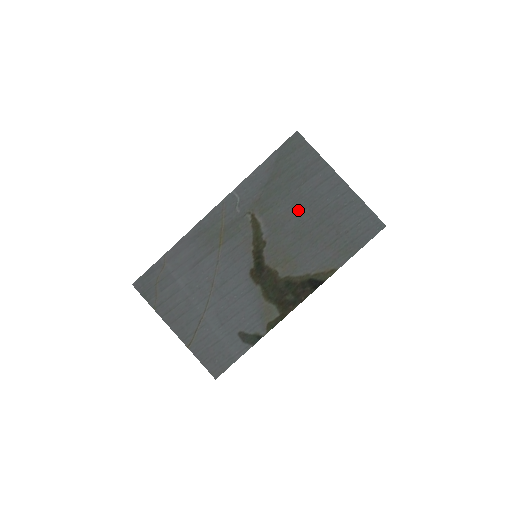
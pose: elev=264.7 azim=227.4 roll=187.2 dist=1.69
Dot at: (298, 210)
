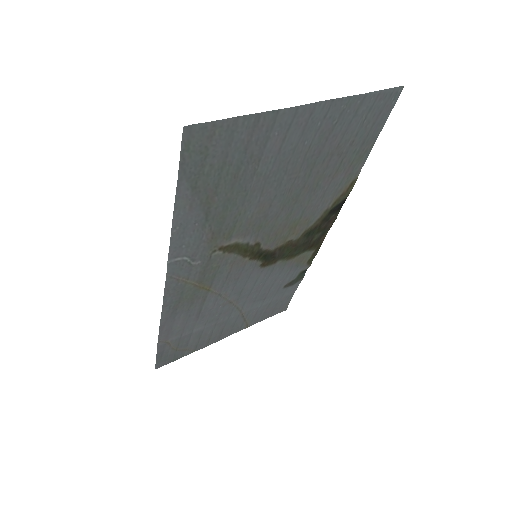
Dot at: (273, 190)
